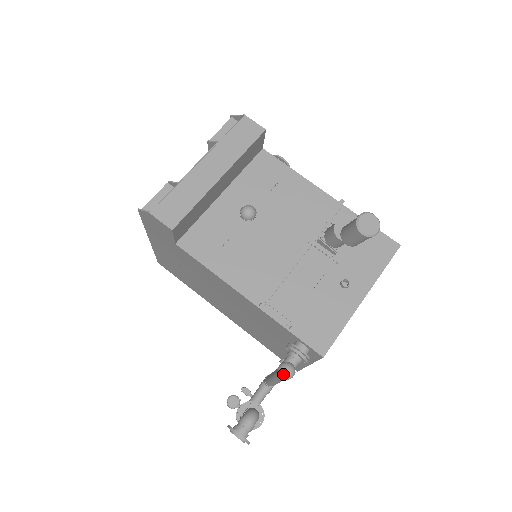
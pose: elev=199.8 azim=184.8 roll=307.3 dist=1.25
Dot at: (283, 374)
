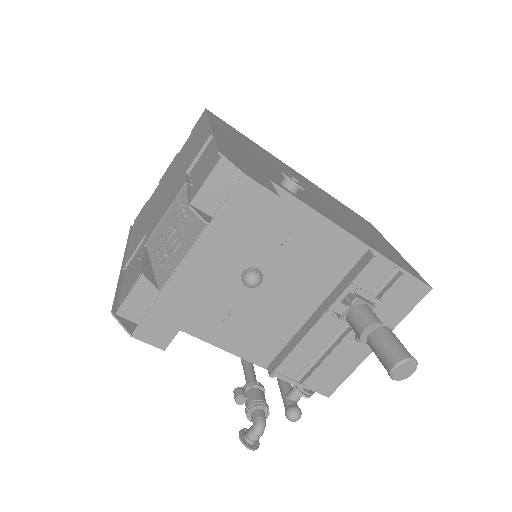
Dot at: occluded
